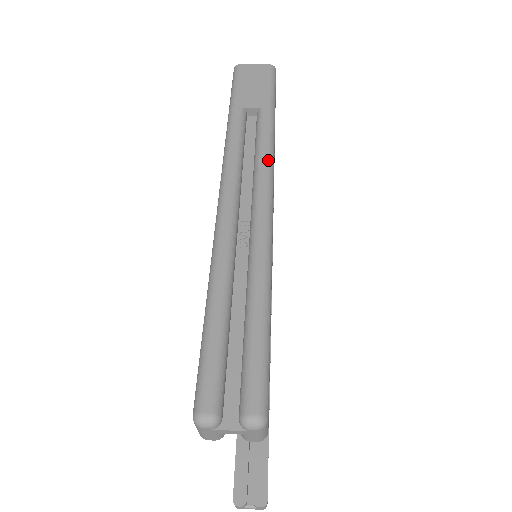
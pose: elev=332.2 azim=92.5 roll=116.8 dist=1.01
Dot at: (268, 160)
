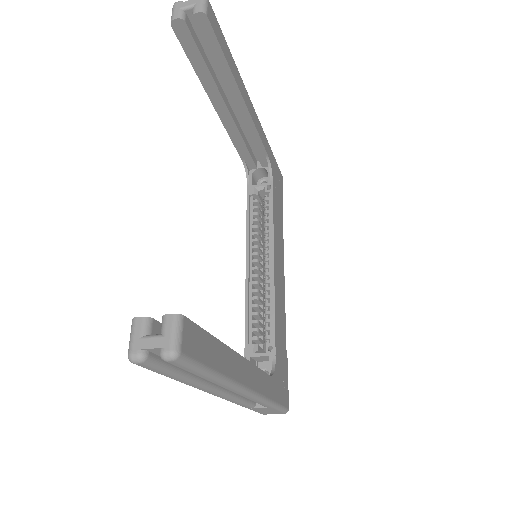
Dot at: occluded
